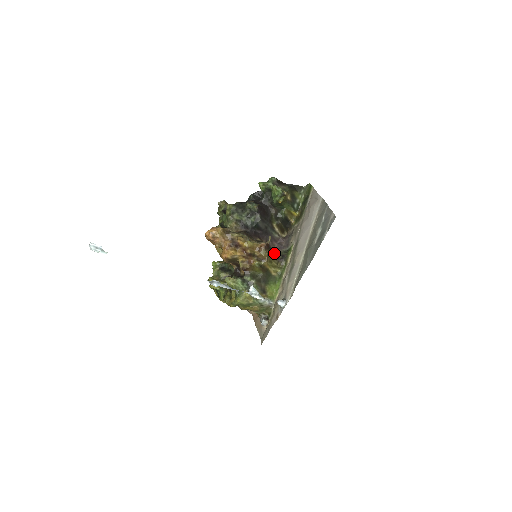
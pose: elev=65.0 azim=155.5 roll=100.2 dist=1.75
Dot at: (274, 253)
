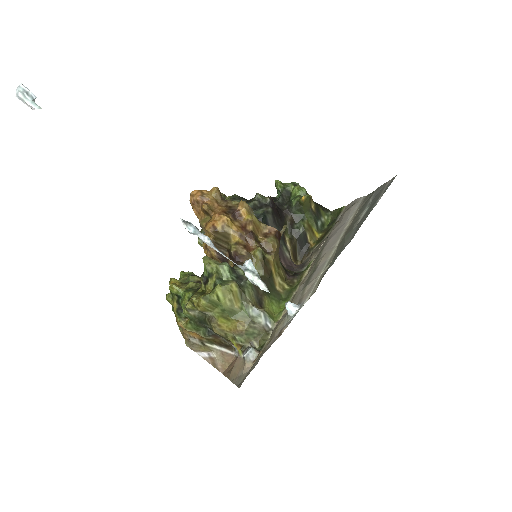
Dot at: occluded
